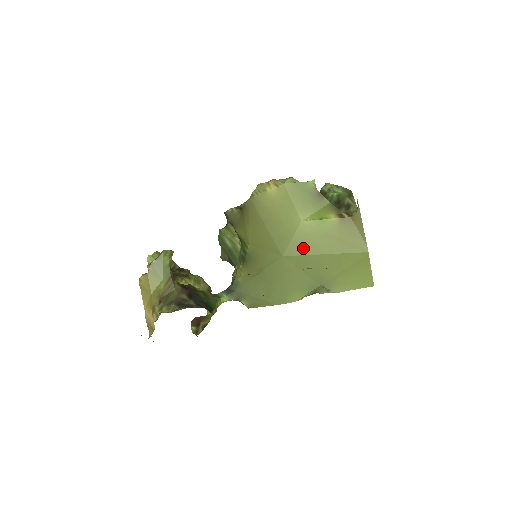
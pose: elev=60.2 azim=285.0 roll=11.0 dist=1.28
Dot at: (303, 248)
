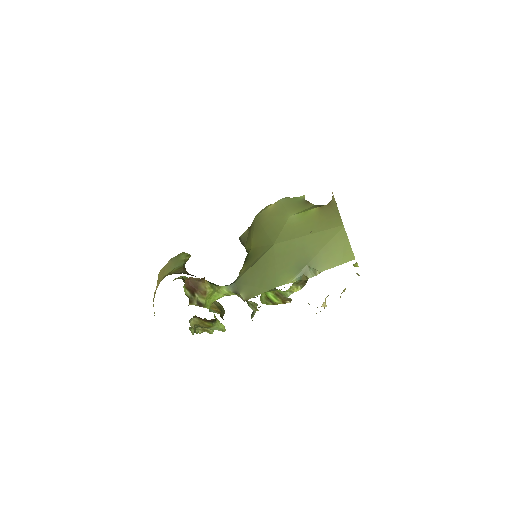
Dot at: (290, 235)
